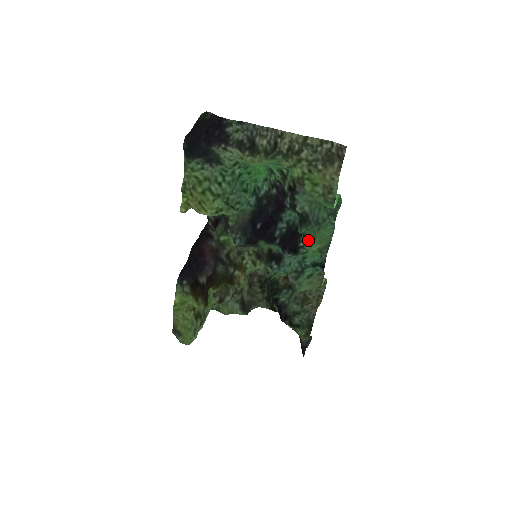
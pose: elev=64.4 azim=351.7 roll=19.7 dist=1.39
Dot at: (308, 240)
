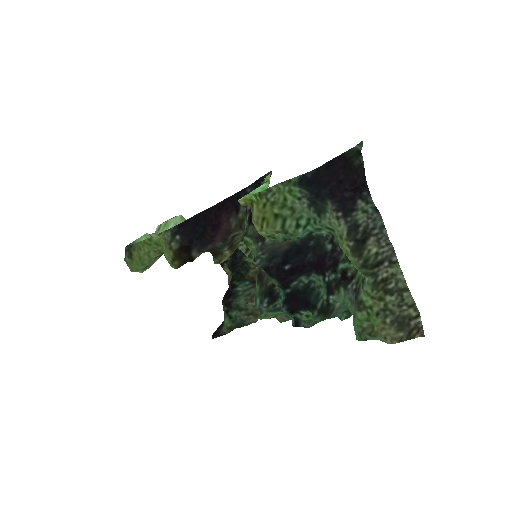
Dot at: (311, 314)
